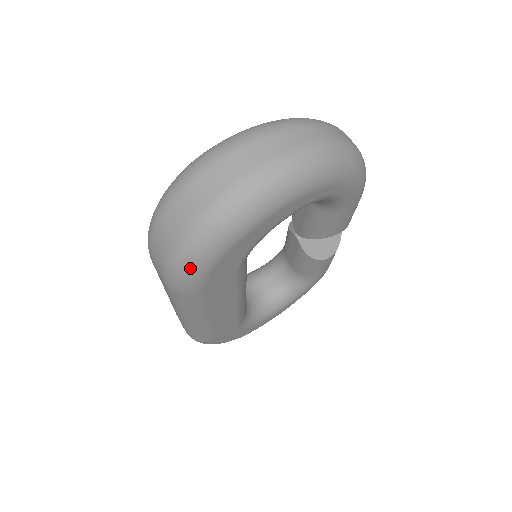
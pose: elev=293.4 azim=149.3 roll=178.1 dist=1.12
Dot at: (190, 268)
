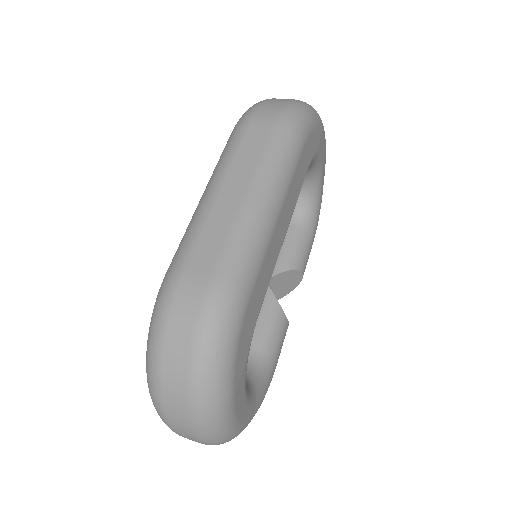
Dot at: (307, 112)
